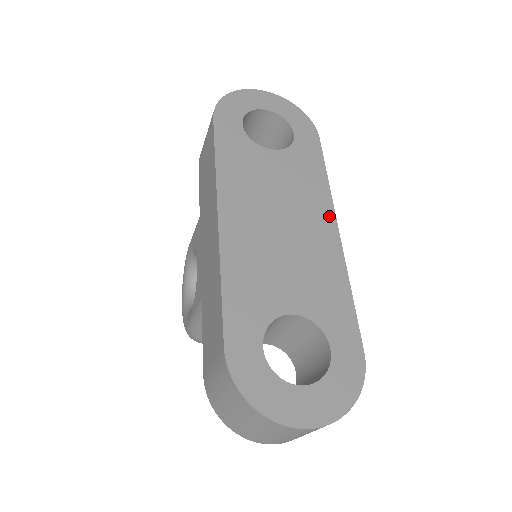
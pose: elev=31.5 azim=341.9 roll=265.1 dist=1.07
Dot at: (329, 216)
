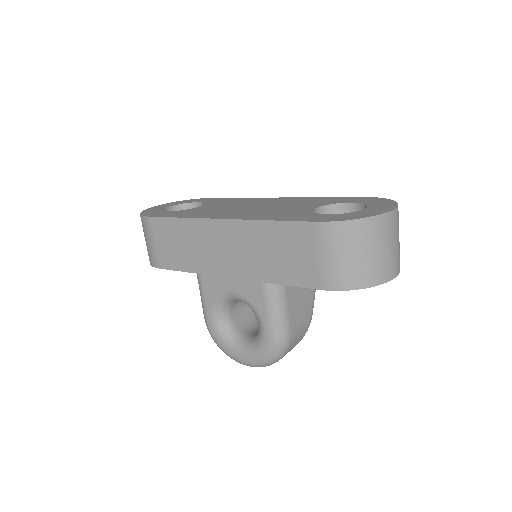
Dot at: (265, 199)
